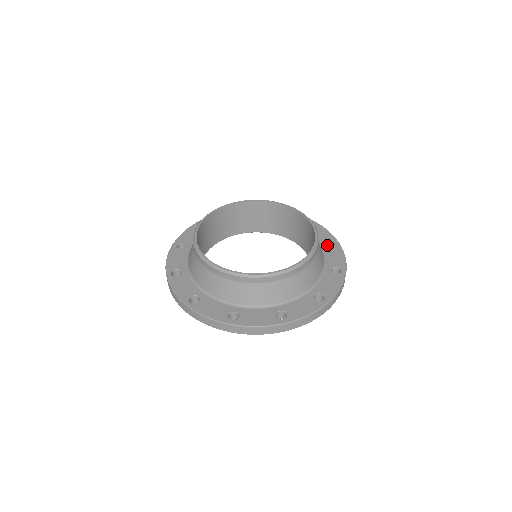
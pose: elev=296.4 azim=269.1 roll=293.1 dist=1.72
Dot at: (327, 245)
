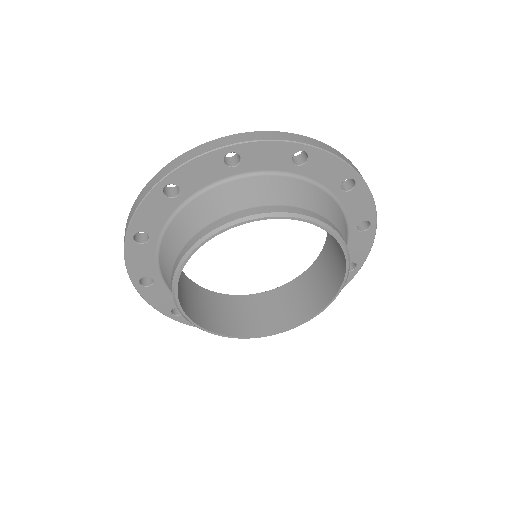
Dot at: occluded
